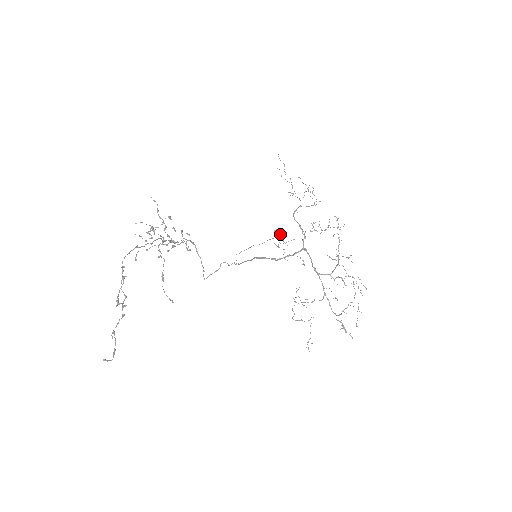
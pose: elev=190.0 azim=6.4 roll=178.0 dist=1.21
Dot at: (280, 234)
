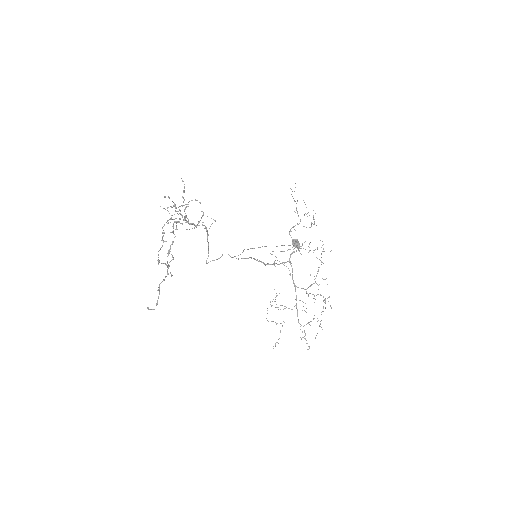
Dot at: (298, 243)
